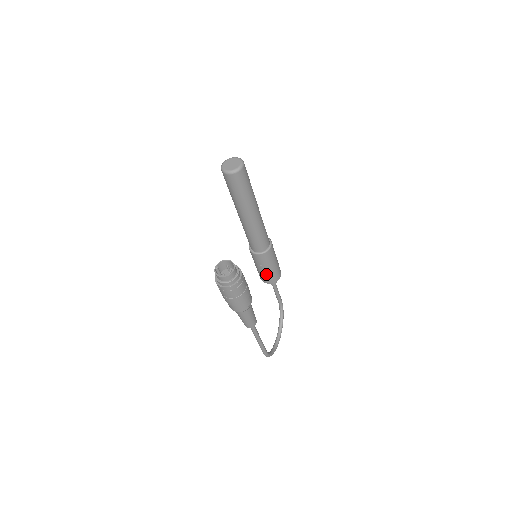
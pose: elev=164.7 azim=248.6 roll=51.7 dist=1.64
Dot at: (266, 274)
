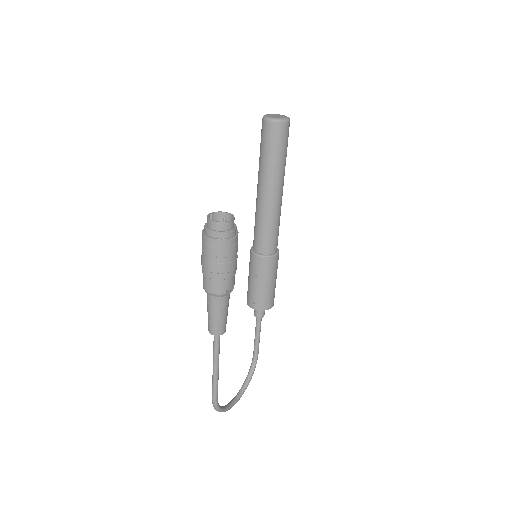
Dot at: (257, 292)
